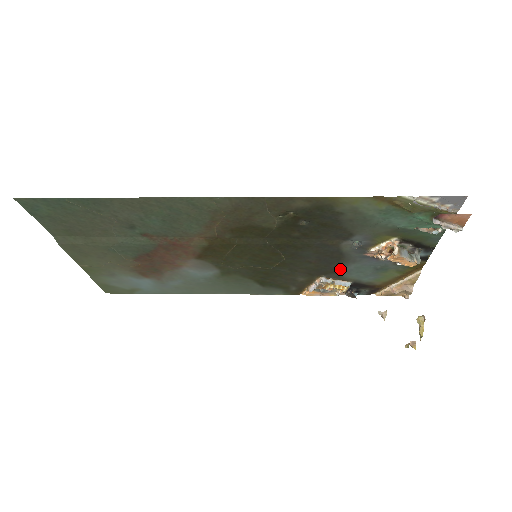
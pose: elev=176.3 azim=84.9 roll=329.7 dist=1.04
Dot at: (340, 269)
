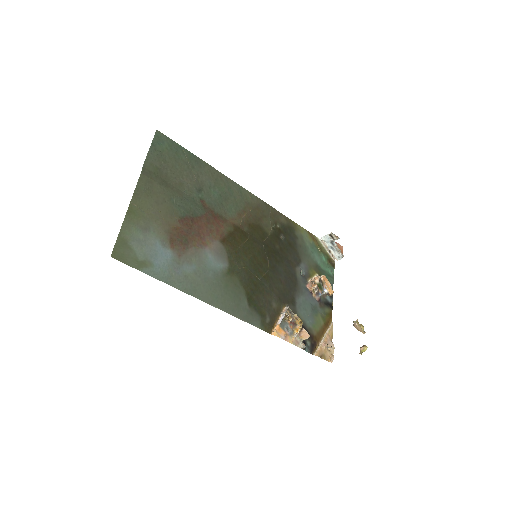
Dot at: (295, 300)
